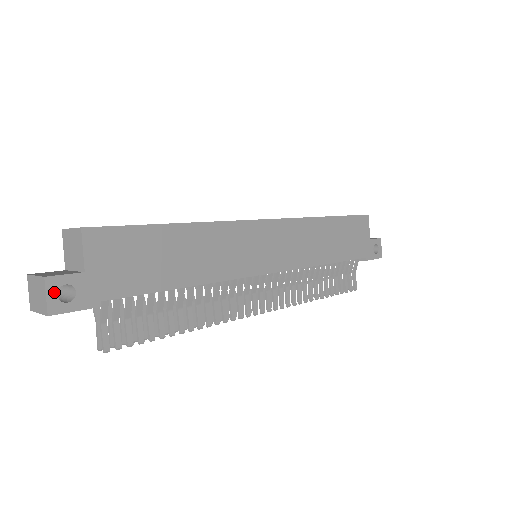
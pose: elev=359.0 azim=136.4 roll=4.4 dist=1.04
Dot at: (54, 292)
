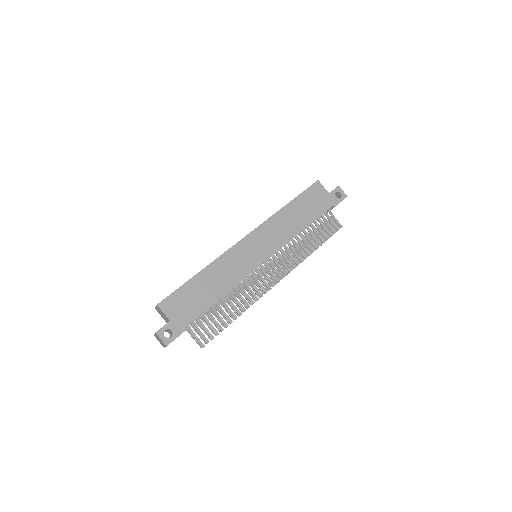
Dot at: (163, 336)
